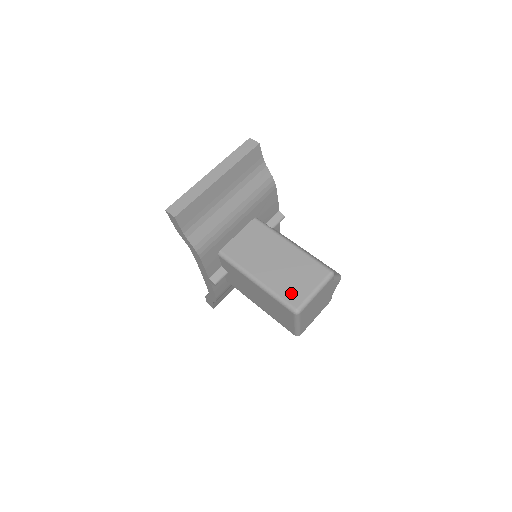
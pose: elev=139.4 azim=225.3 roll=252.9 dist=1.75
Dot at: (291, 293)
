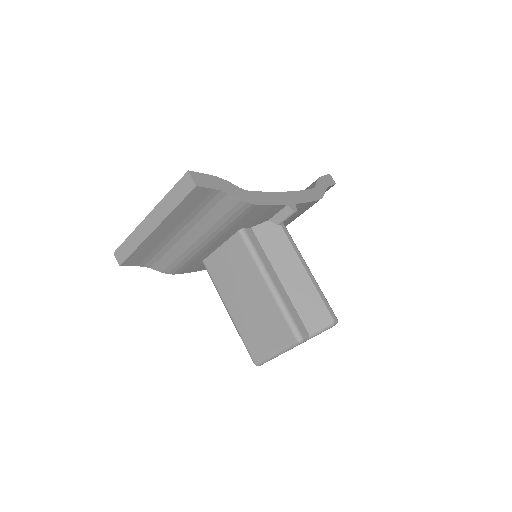
Dot at: (254, 344)
